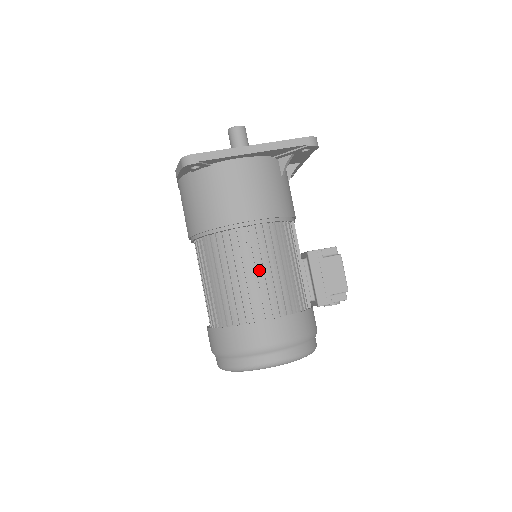
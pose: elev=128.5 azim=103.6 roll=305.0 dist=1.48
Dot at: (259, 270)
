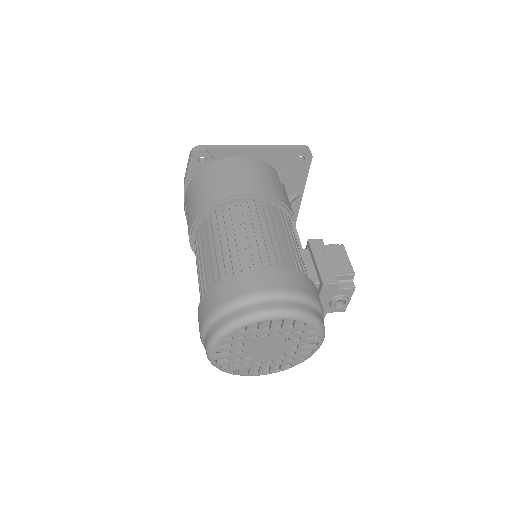
Dot at: (257, 231)
